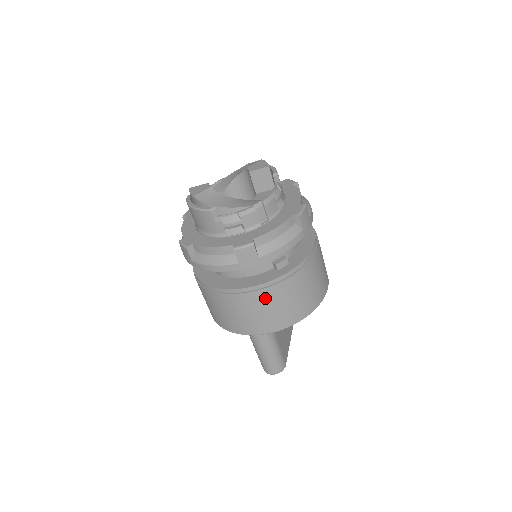
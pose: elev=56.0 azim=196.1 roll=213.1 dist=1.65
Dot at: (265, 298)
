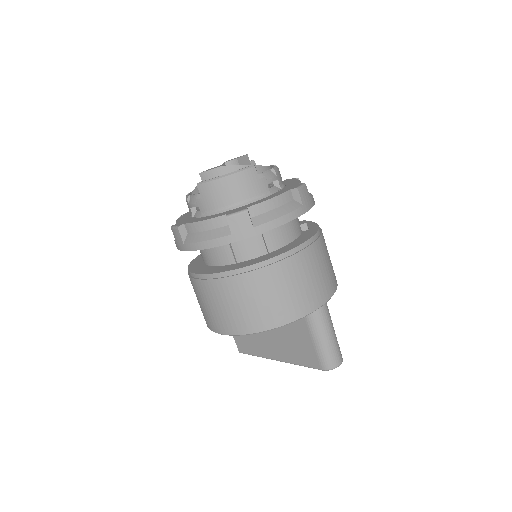
Dot at: (321, 250)
